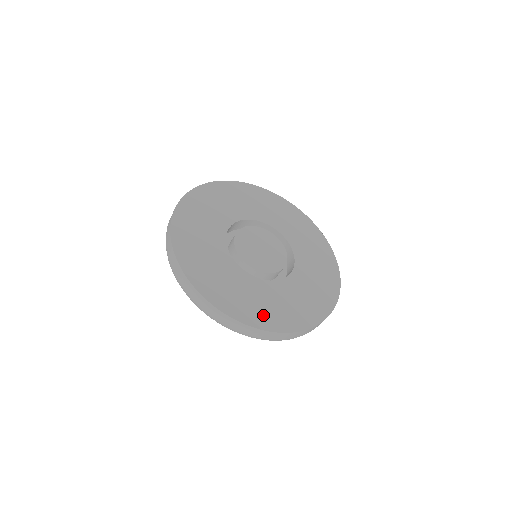
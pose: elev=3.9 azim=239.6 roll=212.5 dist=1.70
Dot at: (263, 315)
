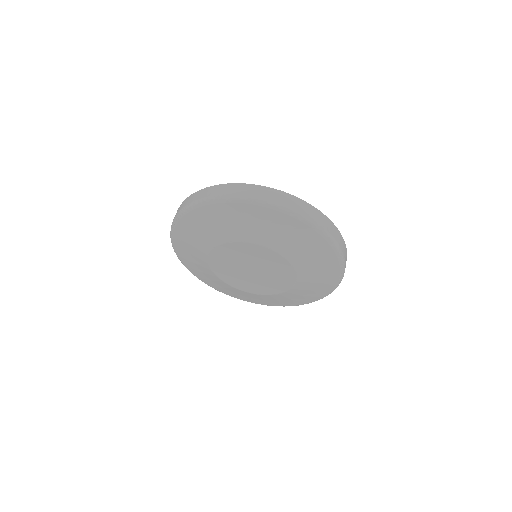
Dot at: occluded
